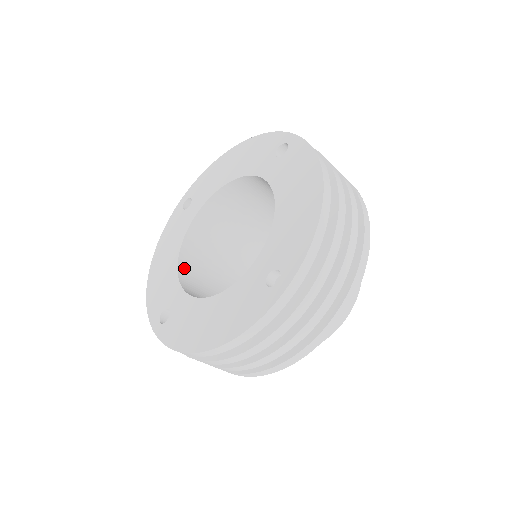
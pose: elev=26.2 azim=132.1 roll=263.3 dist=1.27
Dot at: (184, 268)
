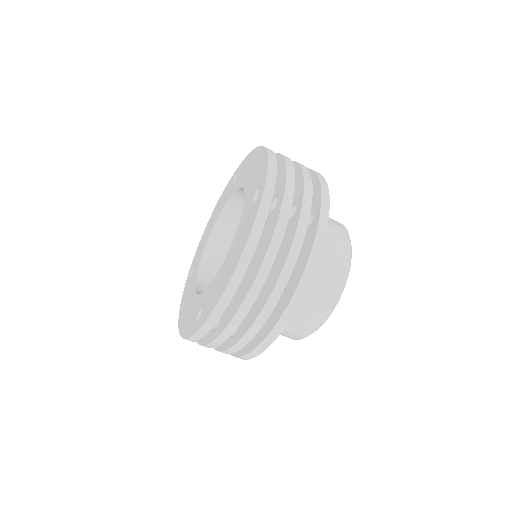
Dot at: occluded
